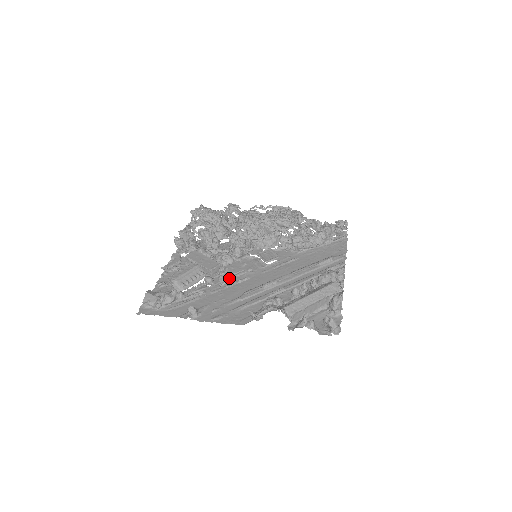
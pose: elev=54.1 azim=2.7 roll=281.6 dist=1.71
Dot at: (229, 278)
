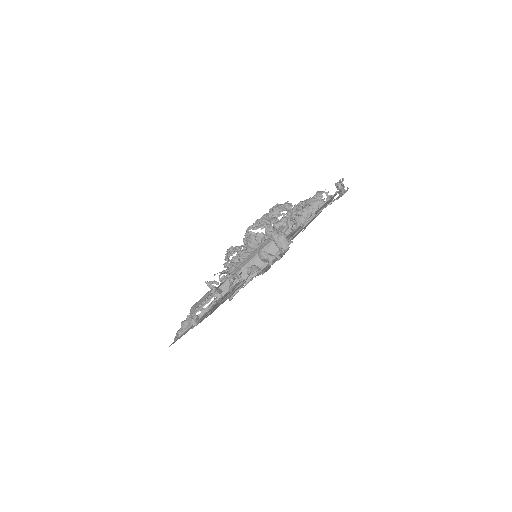
Dot at: (234, 285)
